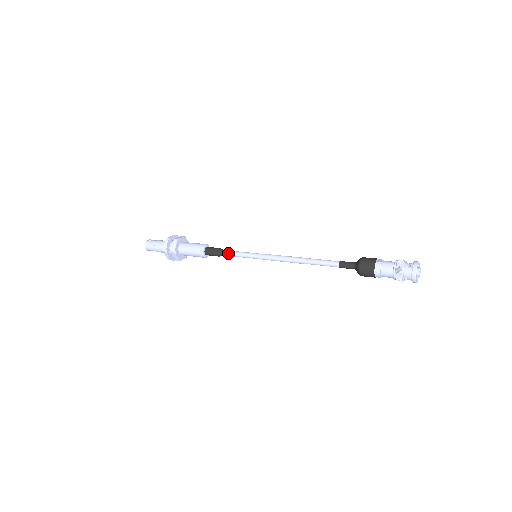
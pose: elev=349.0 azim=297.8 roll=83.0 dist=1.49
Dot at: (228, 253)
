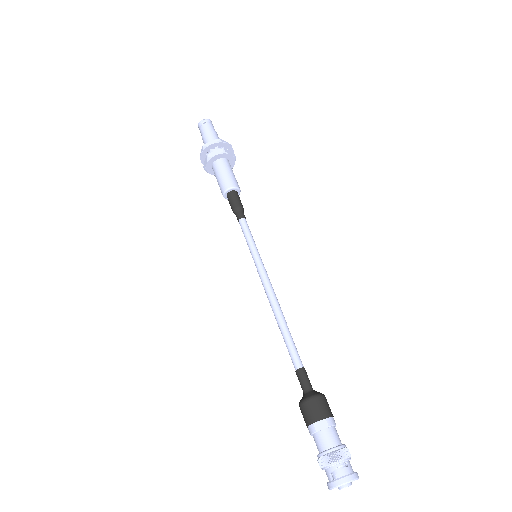
Dot at: (239, 223)
